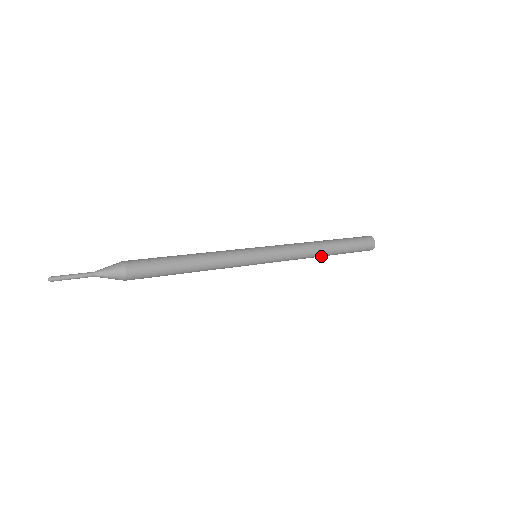
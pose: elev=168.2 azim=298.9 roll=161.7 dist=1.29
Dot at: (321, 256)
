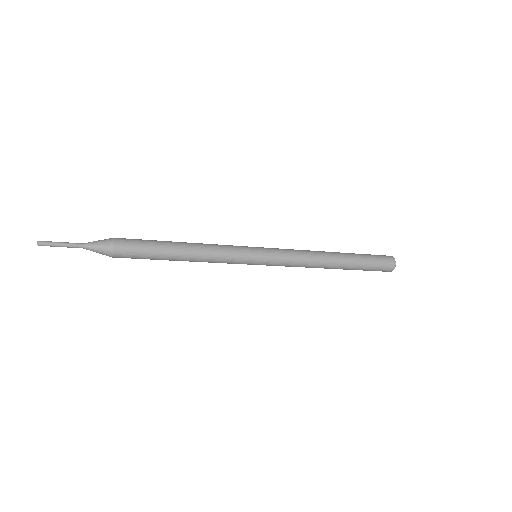
Dot at: (331, 268)
